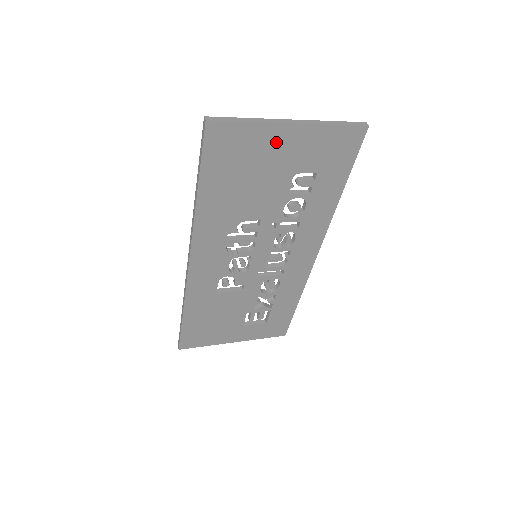
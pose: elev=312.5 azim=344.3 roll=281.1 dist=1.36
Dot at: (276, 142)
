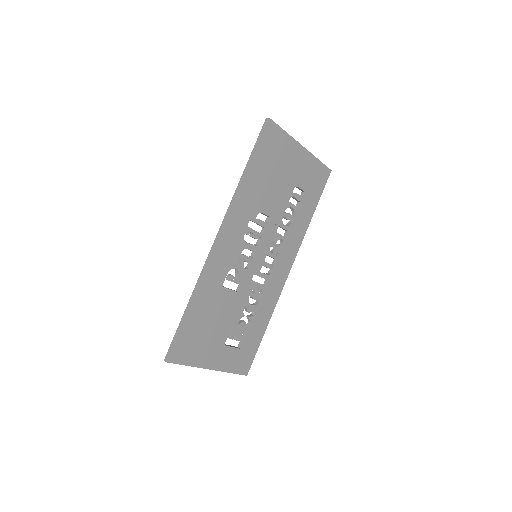
Dot at: (293, 155)
